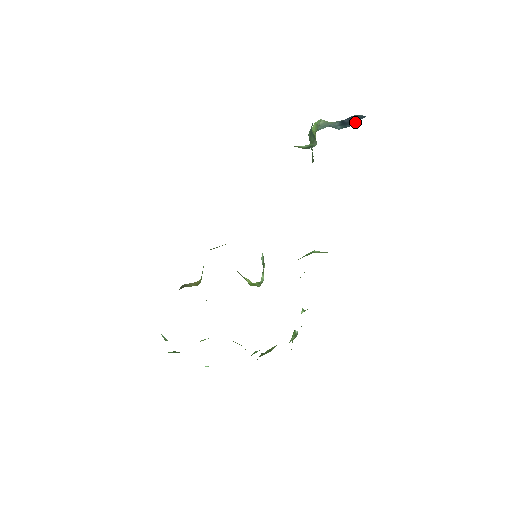
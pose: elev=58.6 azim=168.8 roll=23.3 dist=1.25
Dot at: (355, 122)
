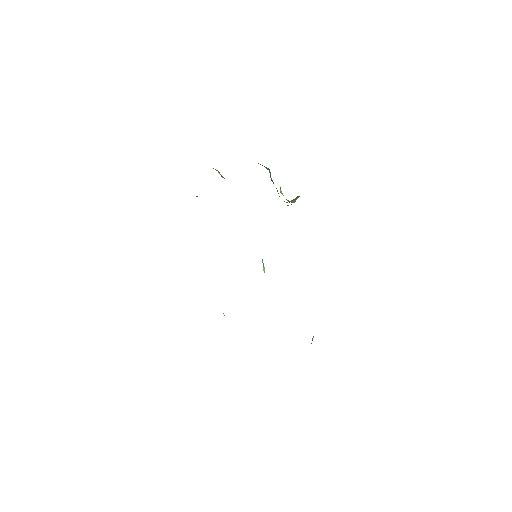
Dot at: occluded
